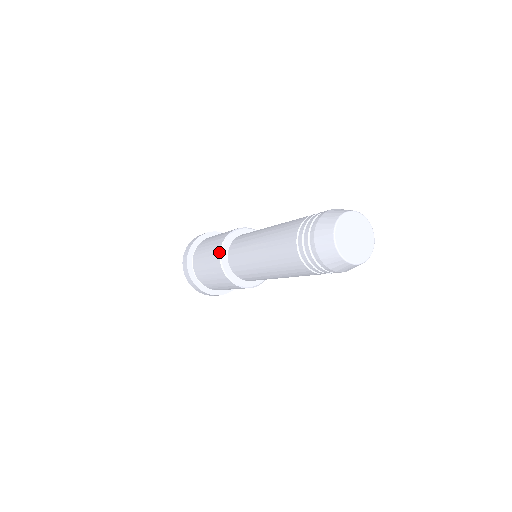
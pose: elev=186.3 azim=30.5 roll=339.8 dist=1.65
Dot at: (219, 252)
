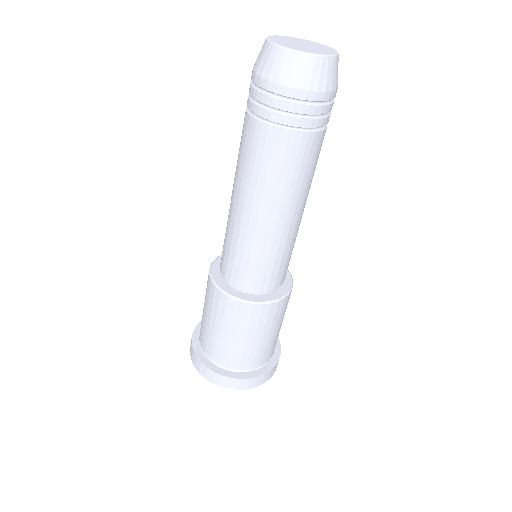
Dot at: (220, 256)
